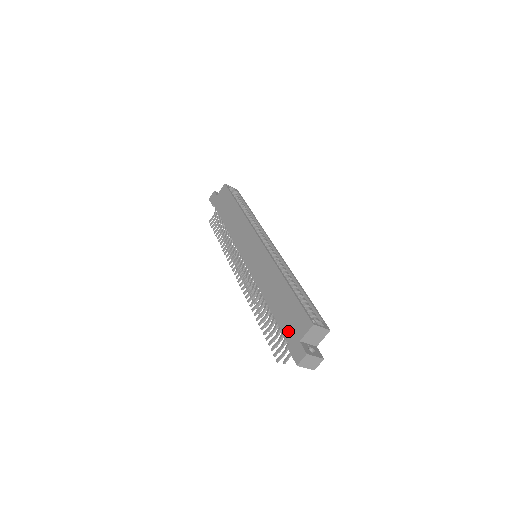
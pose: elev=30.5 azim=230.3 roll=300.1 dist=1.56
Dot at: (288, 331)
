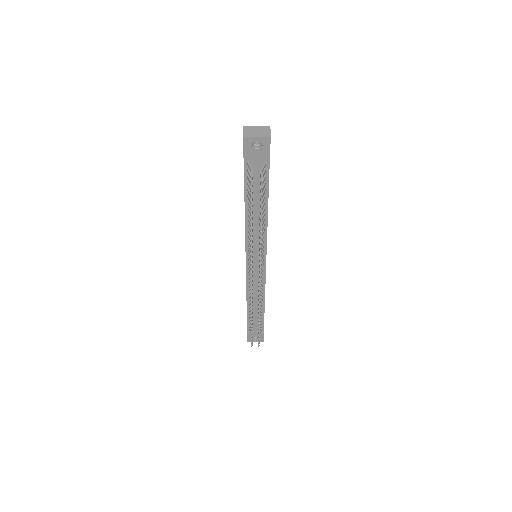
Dot at: occluded
